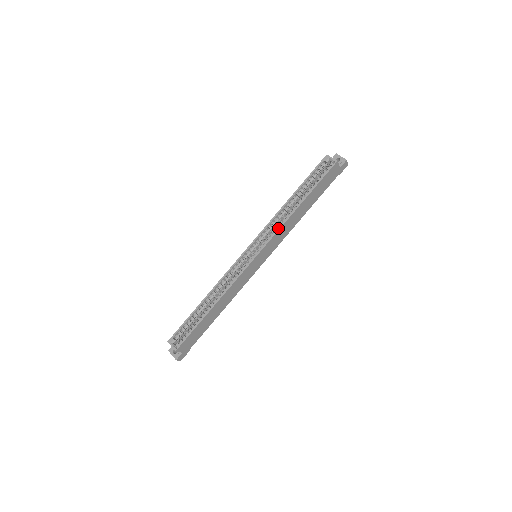
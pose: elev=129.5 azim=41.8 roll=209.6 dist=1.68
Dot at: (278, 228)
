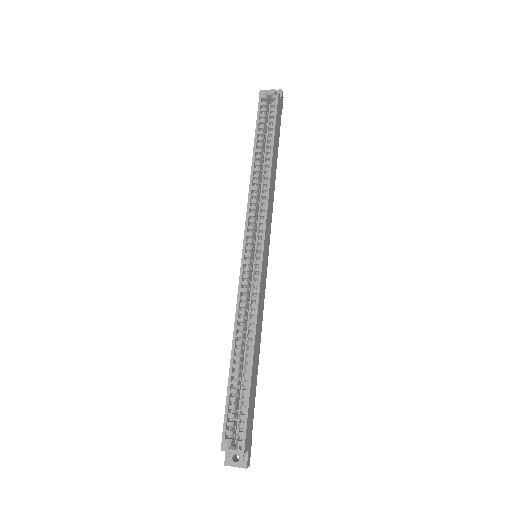
Dot at: (265, 201)
